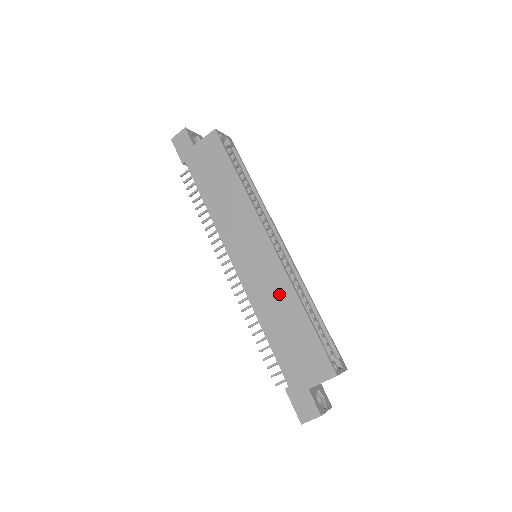
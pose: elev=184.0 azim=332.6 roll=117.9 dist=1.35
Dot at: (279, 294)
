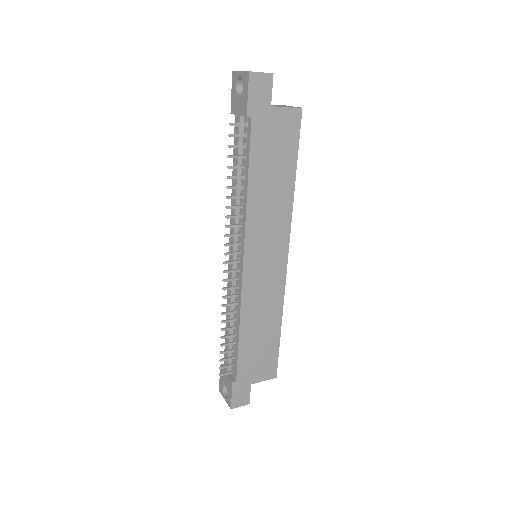
Dot at: (270, 306)
